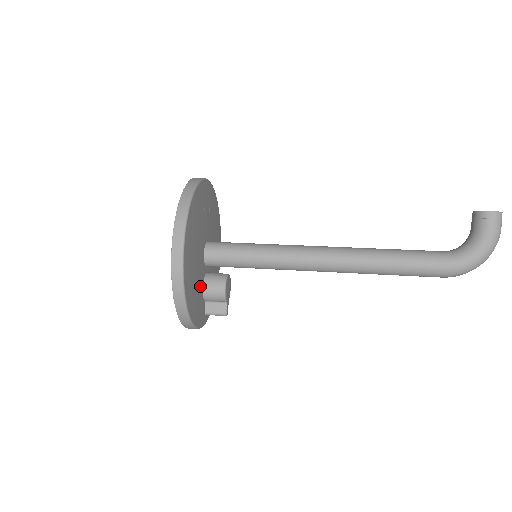
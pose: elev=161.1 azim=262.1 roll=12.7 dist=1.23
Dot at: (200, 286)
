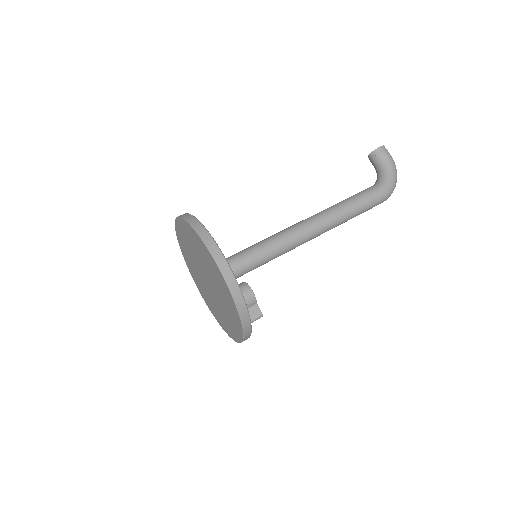
Dot at: occluded
